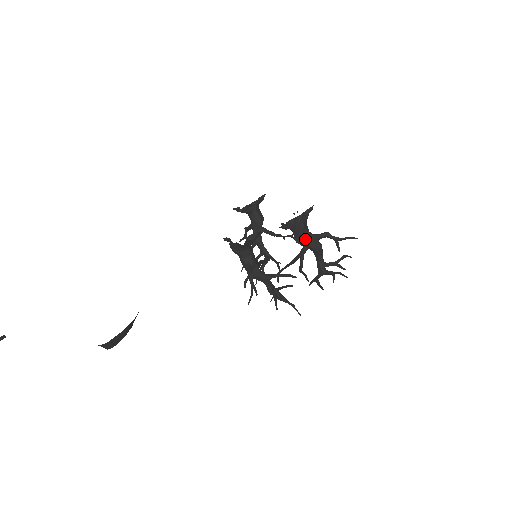
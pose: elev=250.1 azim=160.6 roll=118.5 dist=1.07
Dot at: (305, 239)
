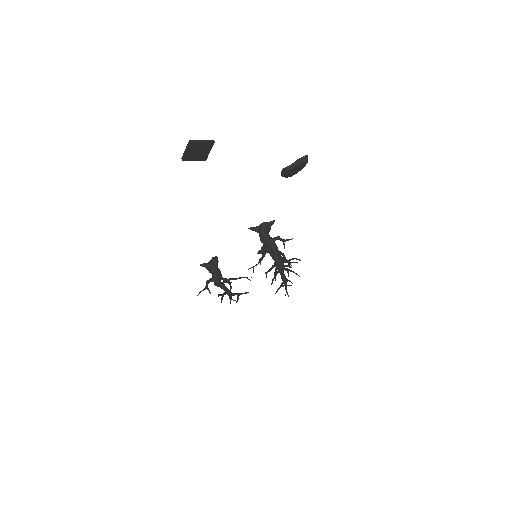
Dot at: occluded
